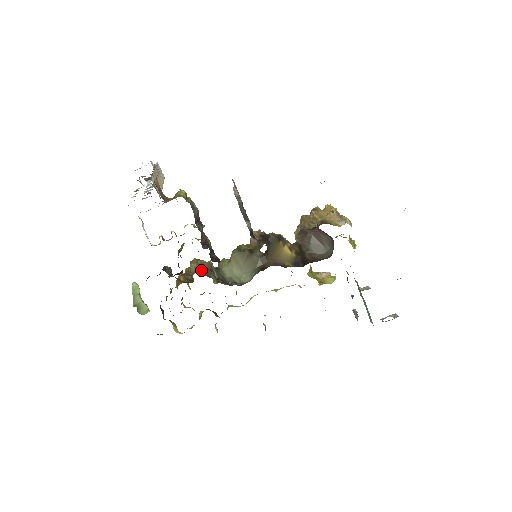
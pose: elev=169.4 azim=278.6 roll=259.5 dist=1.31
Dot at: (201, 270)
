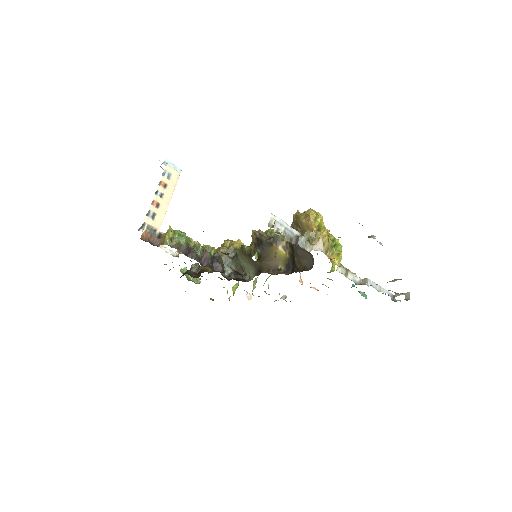
Dot at: occluded
